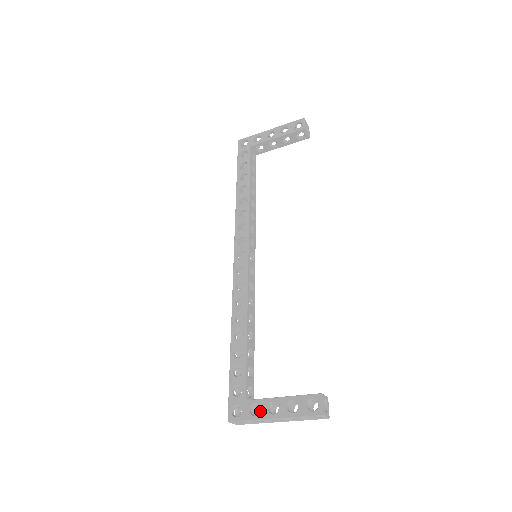
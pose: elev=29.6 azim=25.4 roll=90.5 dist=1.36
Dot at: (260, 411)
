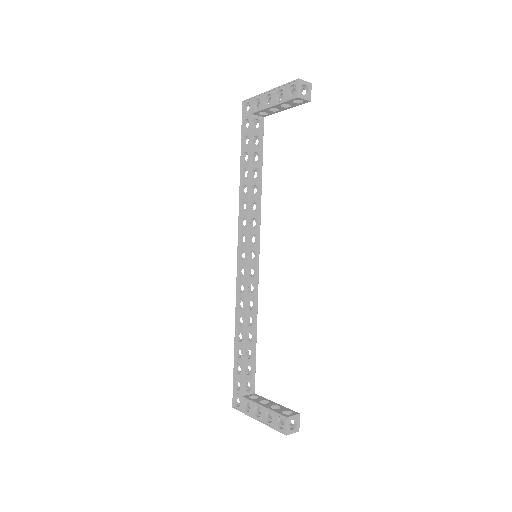
Dot at: (250, 410)
